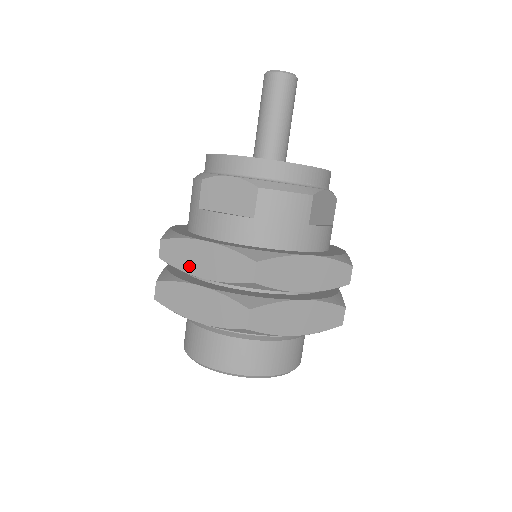
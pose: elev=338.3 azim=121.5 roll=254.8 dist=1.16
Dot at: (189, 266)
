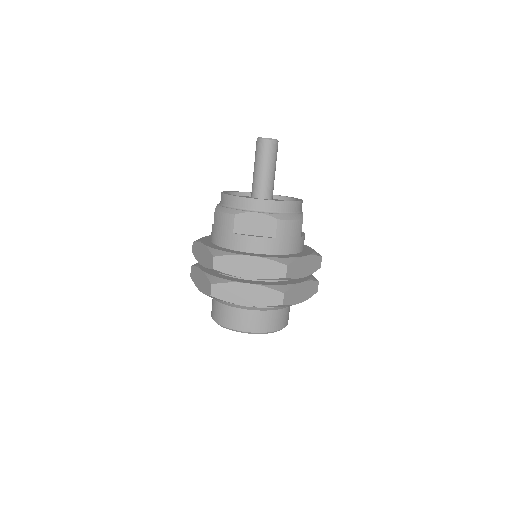
Dot at: (238, 272)
